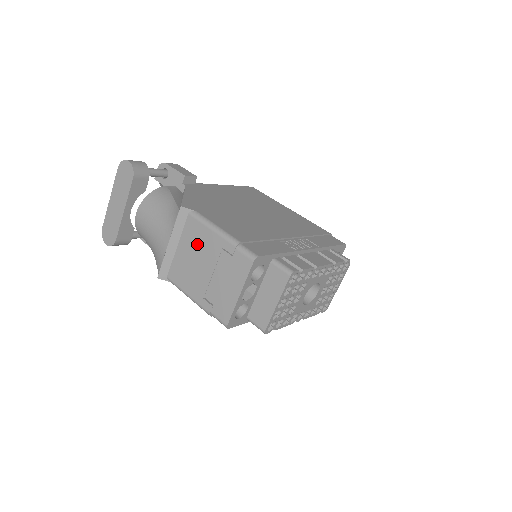
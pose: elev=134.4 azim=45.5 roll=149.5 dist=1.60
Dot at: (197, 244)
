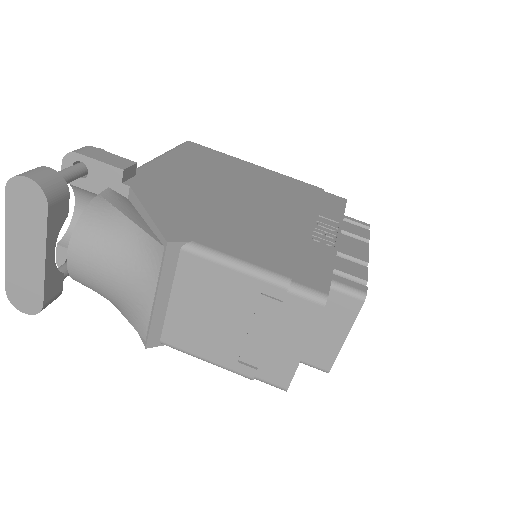
Dot at: (209, 292)
